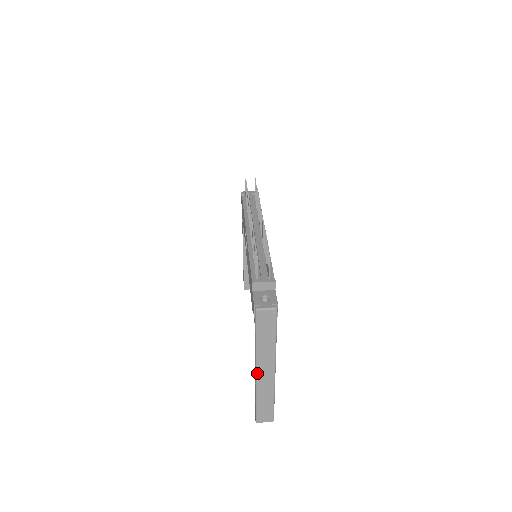
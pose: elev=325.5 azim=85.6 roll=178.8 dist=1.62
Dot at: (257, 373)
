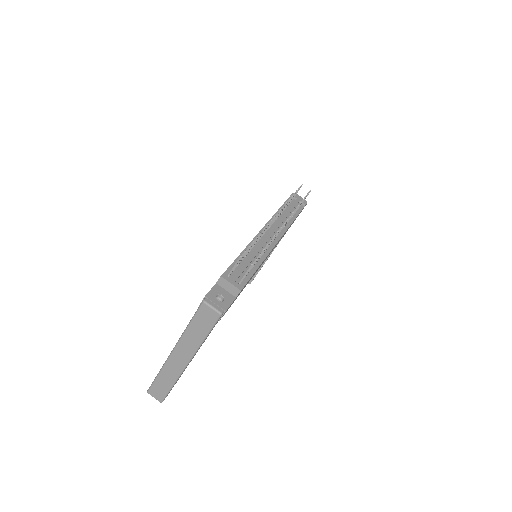
Dot at: (172, 354)
